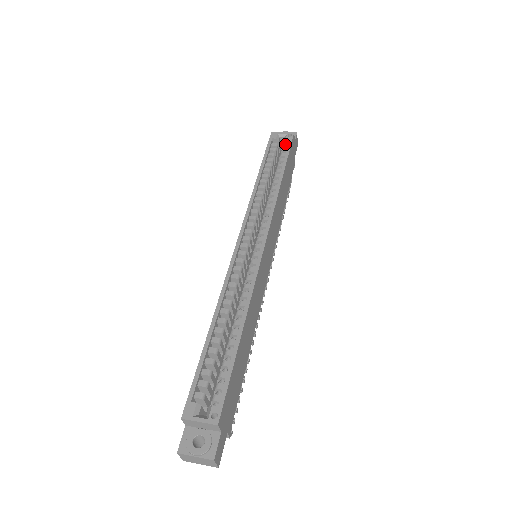
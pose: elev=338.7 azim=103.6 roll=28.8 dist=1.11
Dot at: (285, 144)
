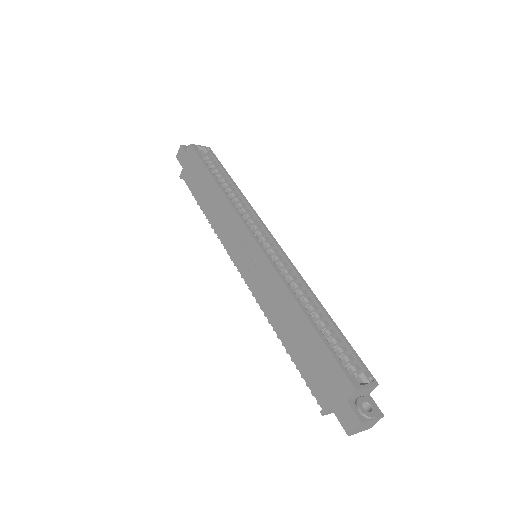
Dot at: (209, 157)
